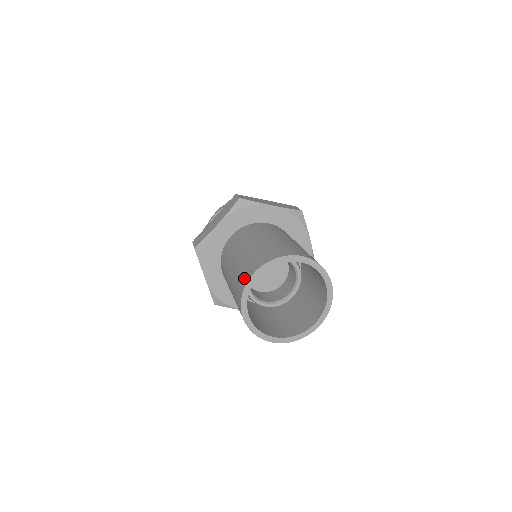
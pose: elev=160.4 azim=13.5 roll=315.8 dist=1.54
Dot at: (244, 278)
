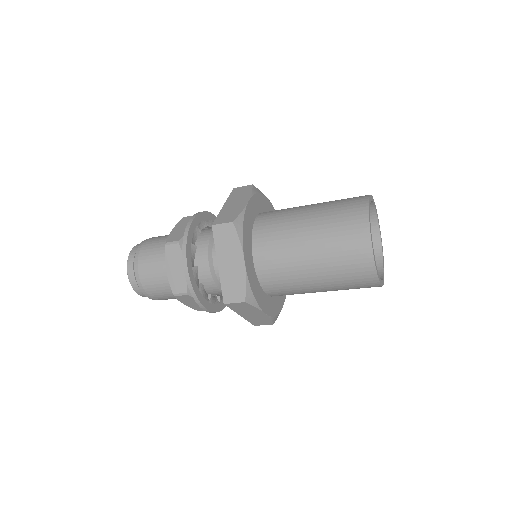
Dot at: (357, 209)
